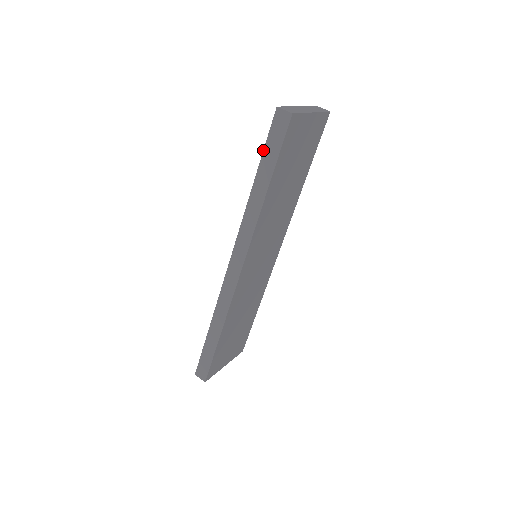
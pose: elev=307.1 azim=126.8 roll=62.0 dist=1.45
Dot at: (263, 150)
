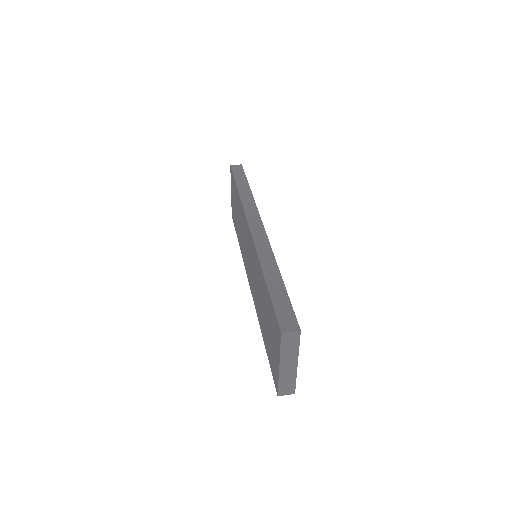
Dot at: (234, 177)
